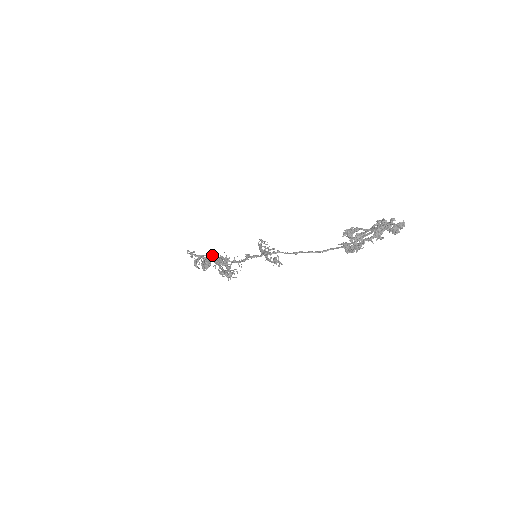
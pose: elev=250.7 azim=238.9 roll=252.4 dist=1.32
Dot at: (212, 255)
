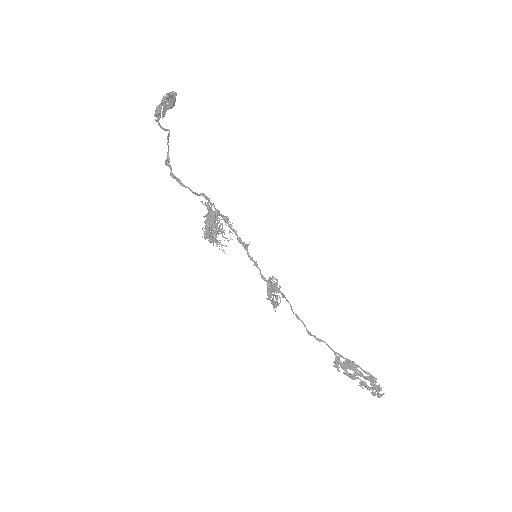
Dot at: occluded
